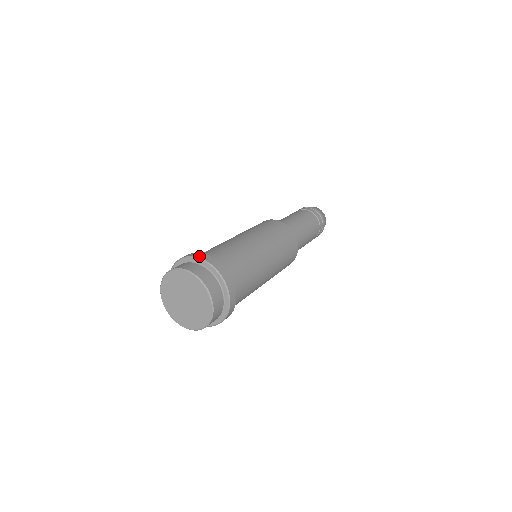
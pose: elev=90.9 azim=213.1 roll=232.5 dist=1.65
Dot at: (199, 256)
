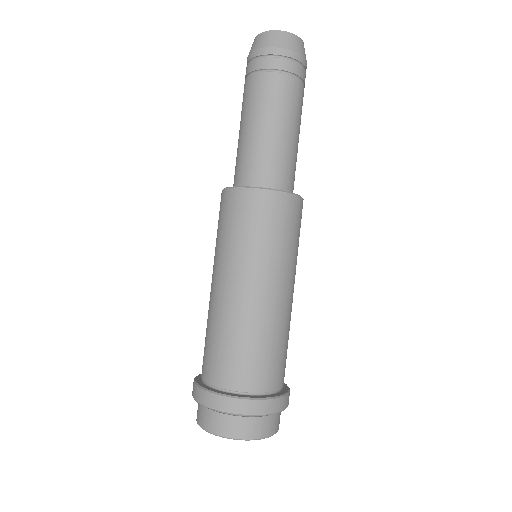
Dot at: (201, 402)
